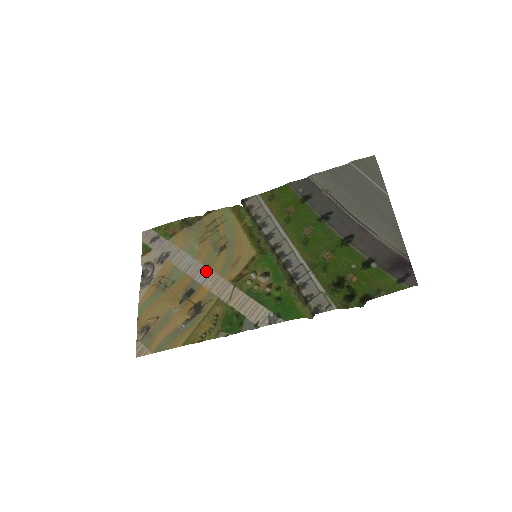
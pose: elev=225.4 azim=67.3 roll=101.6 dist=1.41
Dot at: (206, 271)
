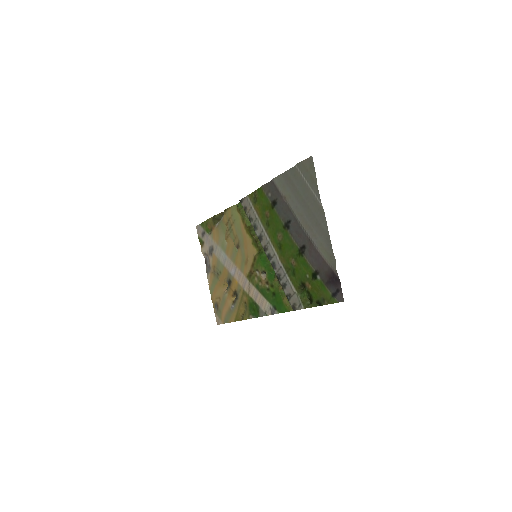
Dot at: (233, 266)
